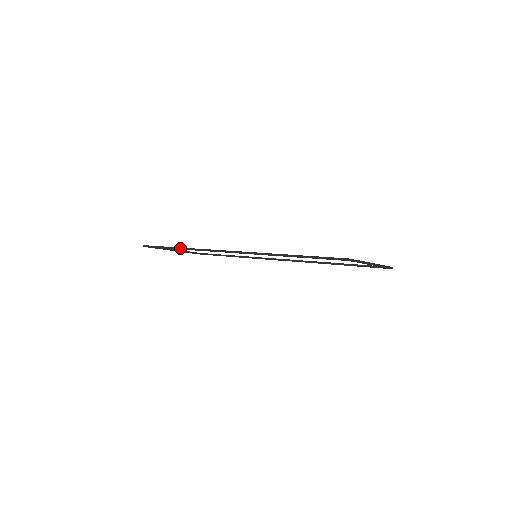
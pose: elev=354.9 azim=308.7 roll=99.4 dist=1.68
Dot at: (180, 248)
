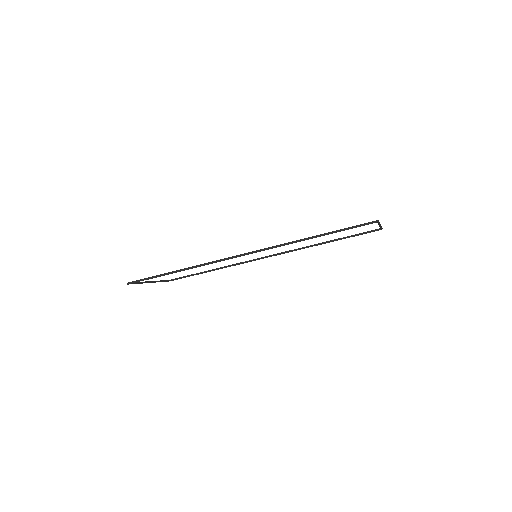
Dot at: (180, 270)
